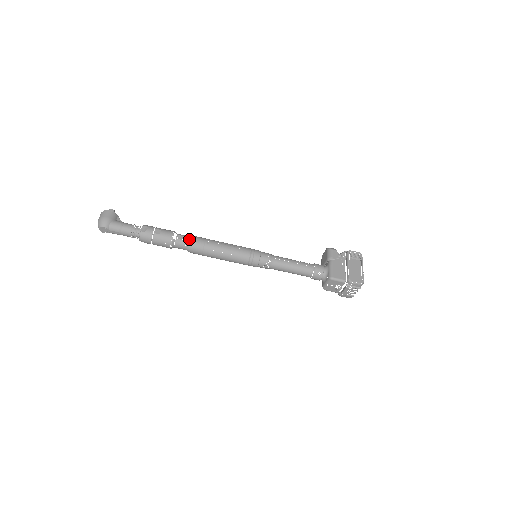
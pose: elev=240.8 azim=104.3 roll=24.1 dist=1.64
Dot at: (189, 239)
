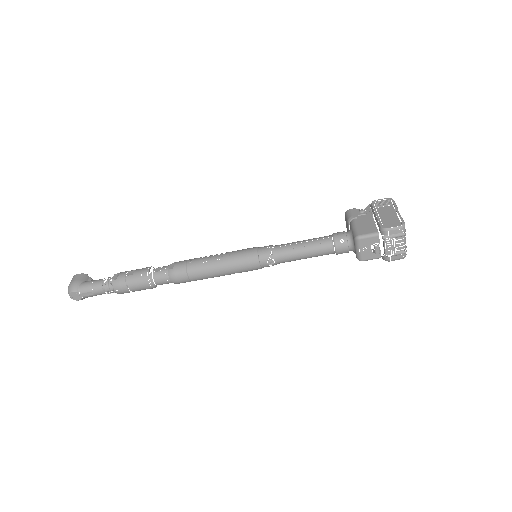
Dot at: (168, 267)
